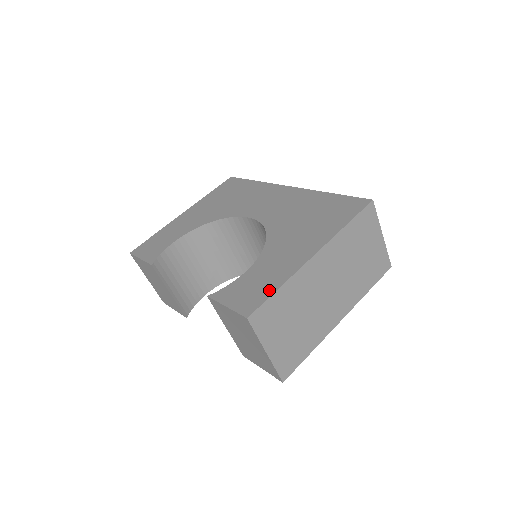
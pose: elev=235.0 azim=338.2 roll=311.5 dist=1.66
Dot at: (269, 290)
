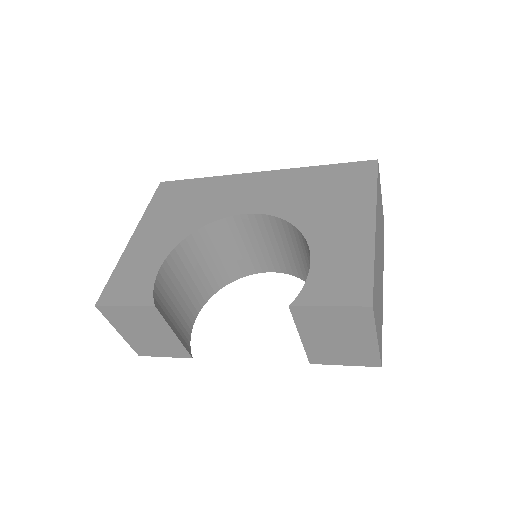
Dot at: (365, 271)
